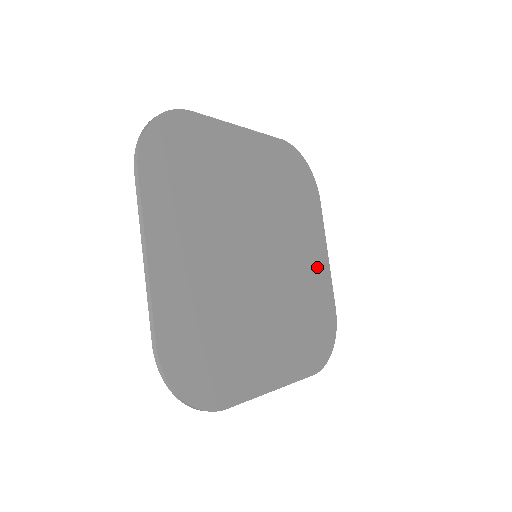
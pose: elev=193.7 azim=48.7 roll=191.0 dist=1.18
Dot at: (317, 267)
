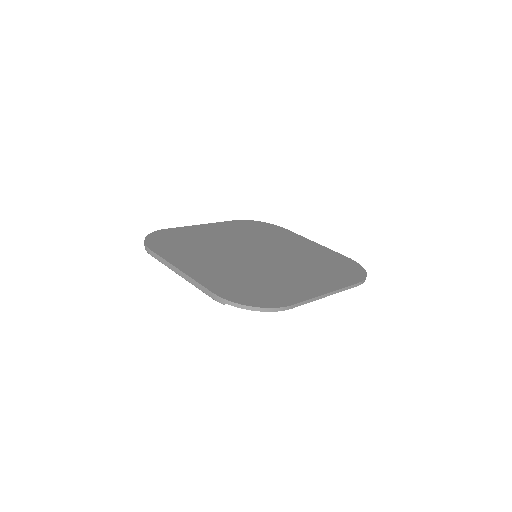
Dot at: (304, 286)
